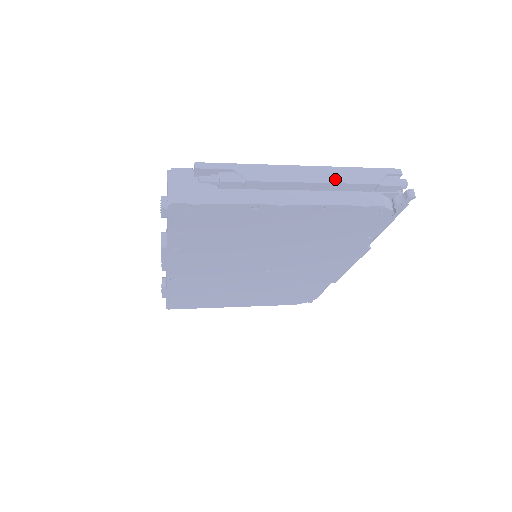
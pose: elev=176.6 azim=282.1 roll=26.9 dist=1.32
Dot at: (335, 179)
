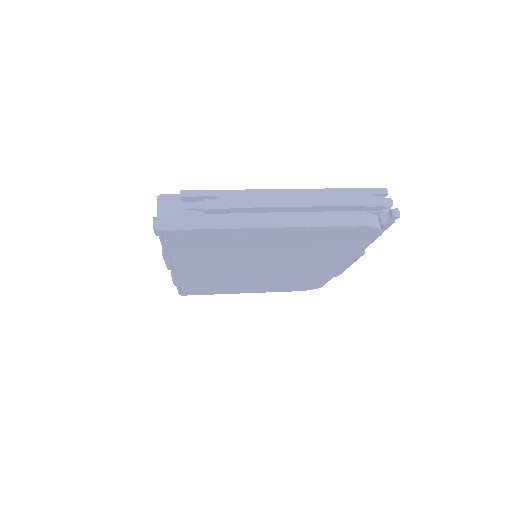
Dot at: (318, 202)
